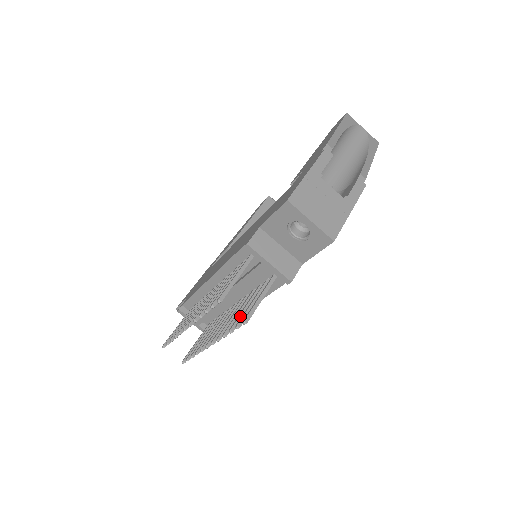
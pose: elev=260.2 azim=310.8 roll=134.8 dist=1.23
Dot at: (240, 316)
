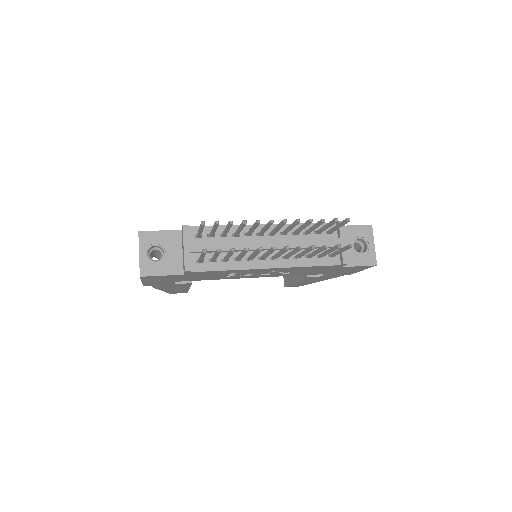
Dot at: occluded
